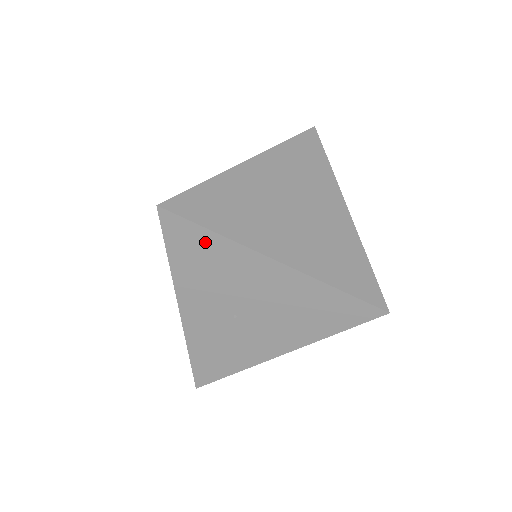
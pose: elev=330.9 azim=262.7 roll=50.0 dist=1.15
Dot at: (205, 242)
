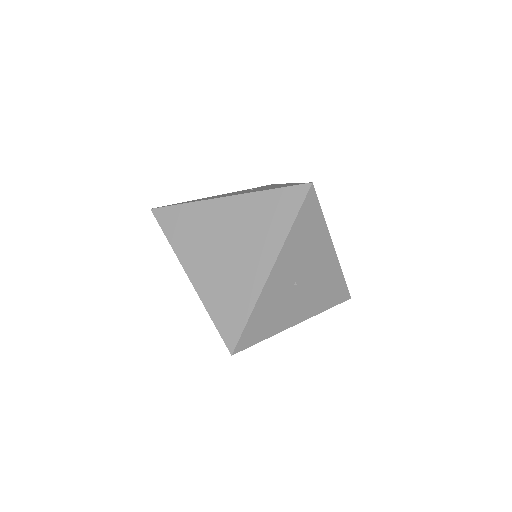
Dot at: (316, 220)
